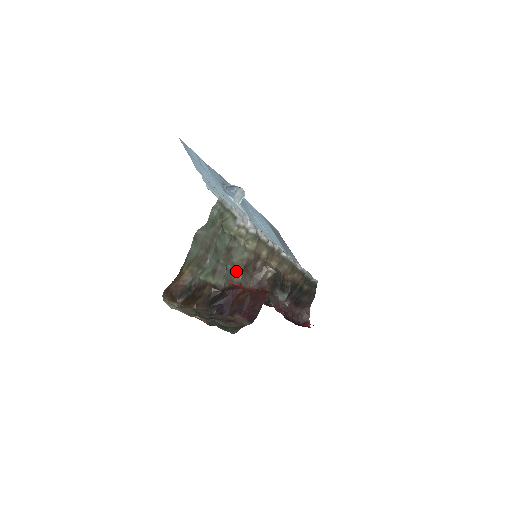
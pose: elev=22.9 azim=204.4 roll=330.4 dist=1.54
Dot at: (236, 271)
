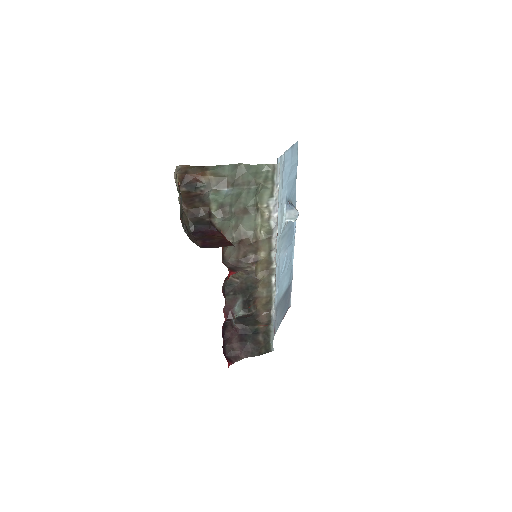
Dot at: (233, 234)
